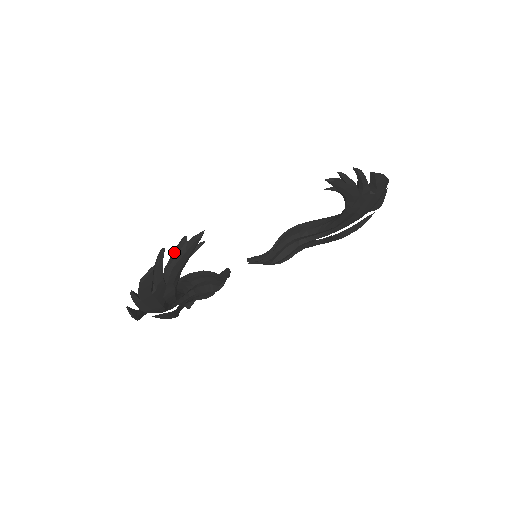
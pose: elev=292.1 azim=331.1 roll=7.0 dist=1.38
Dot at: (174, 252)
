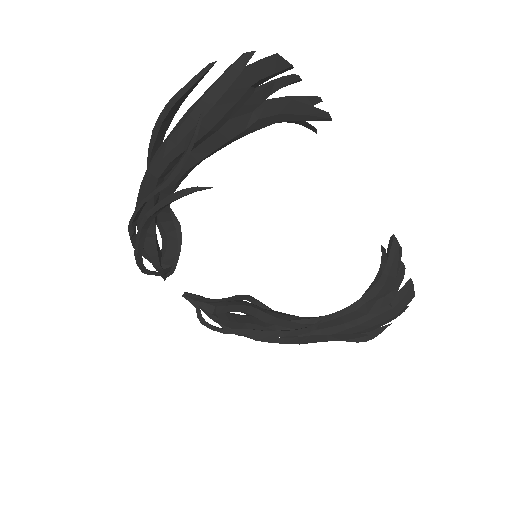
Dot at: (300, 96)
